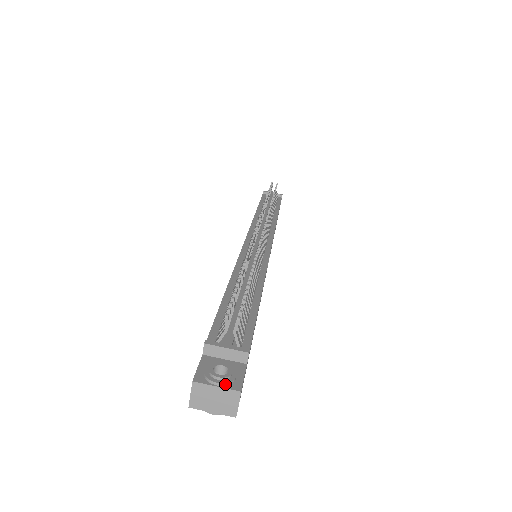
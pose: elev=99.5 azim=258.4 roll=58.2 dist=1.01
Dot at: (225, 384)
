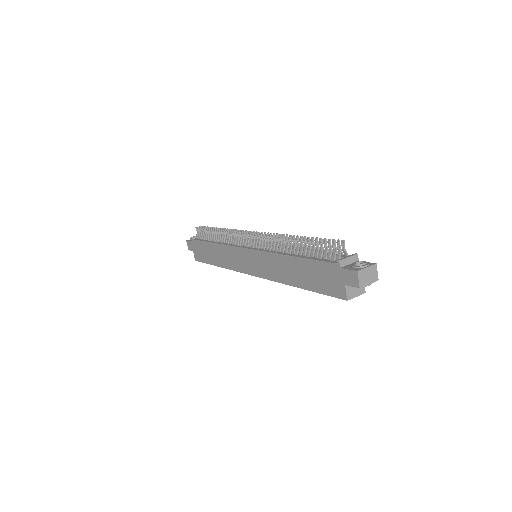
Dot at: (369, 264)
